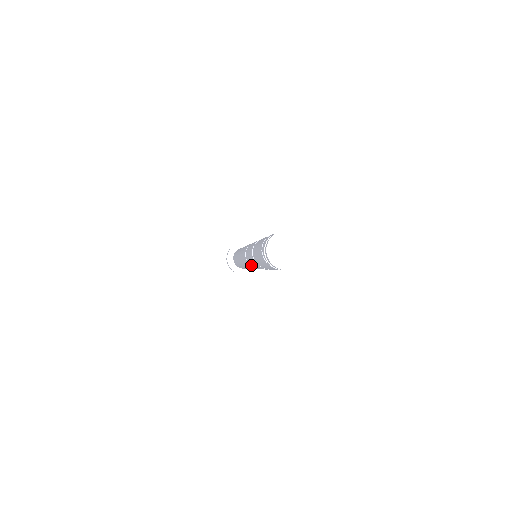
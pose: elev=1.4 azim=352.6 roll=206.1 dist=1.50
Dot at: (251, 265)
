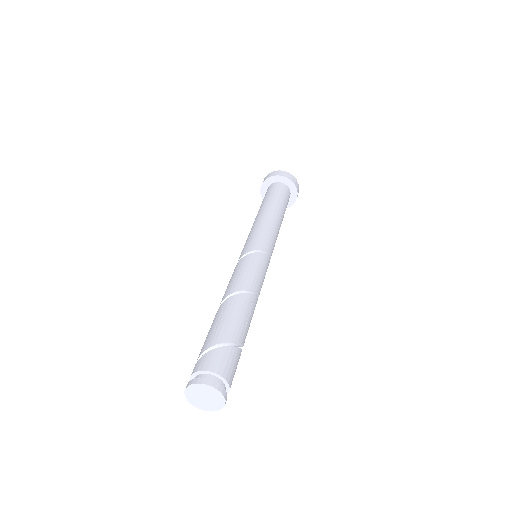
Dot at: occluded
